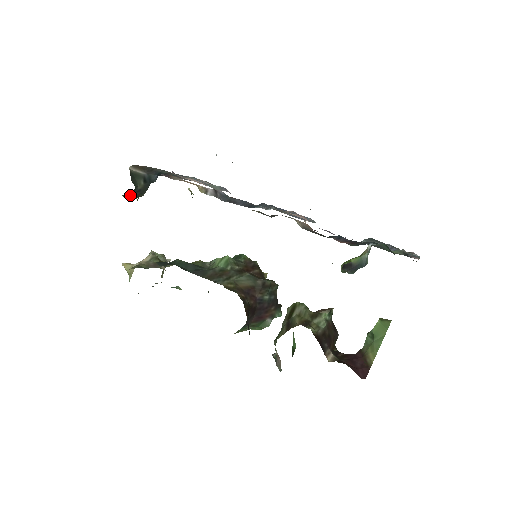
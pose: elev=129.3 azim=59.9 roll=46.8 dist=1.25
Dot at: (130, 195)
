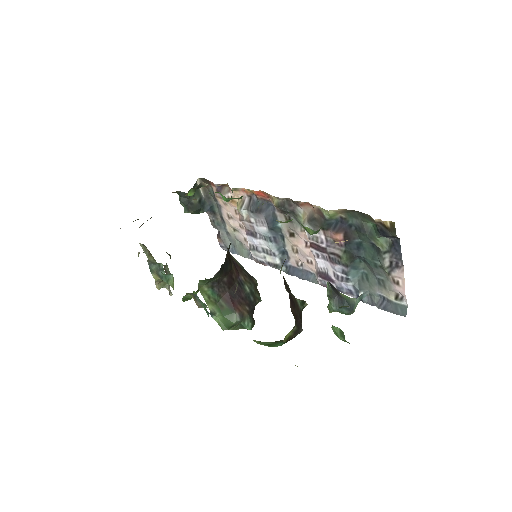
Dot at: (184, 201)
